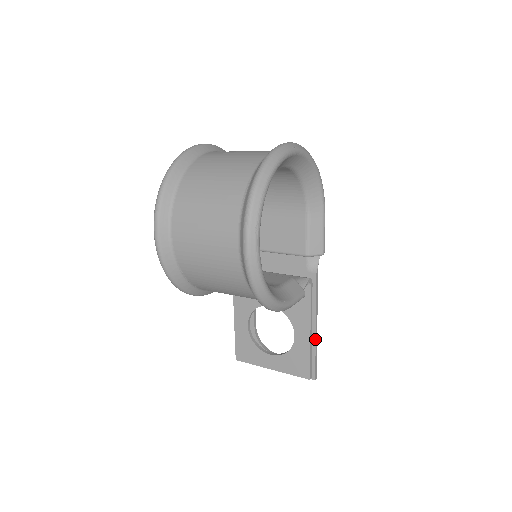
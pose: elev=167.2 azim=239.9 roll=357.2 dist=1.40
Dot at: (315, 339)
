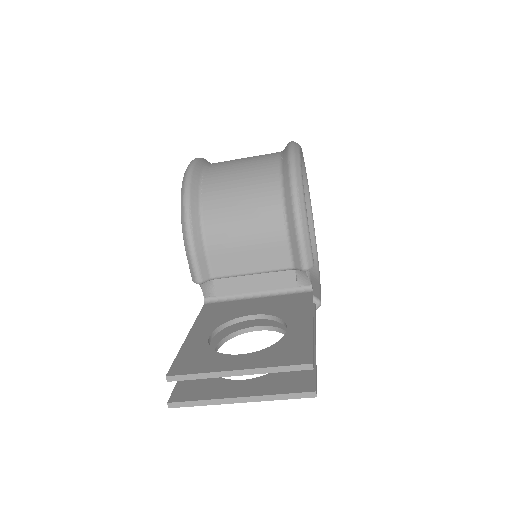
Dot at: (314, 348)
